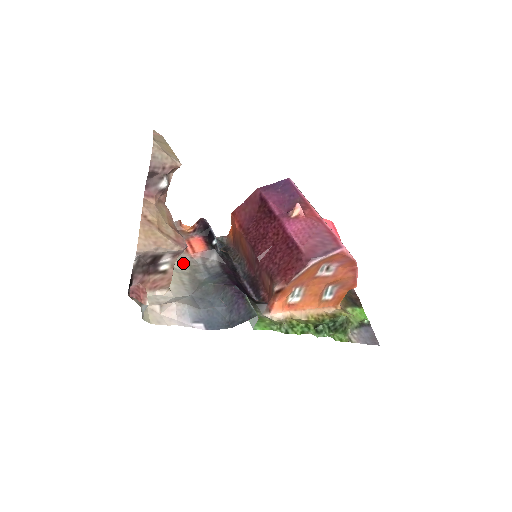
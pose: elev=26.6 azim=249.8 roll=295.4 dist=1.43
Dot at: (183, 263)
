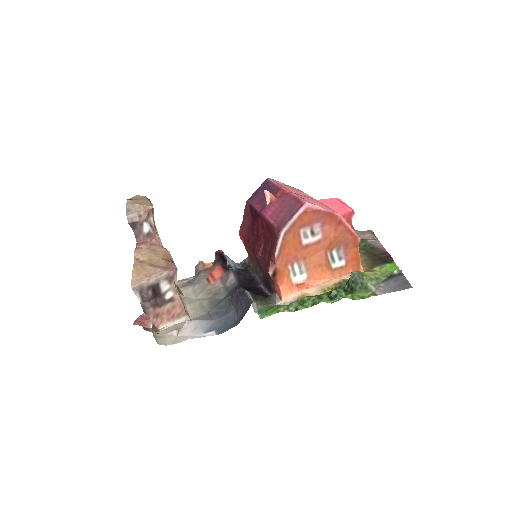
Dot at: (205, 292)
